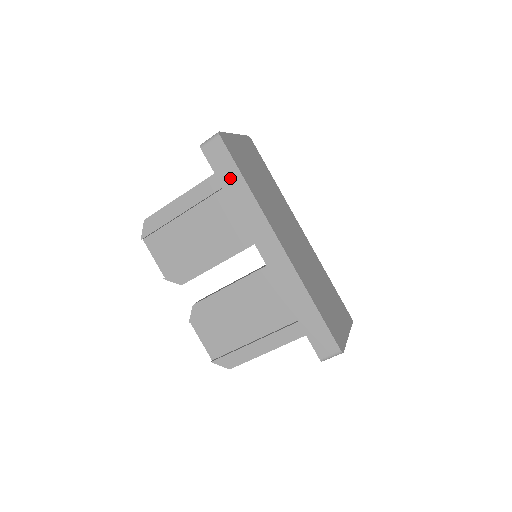
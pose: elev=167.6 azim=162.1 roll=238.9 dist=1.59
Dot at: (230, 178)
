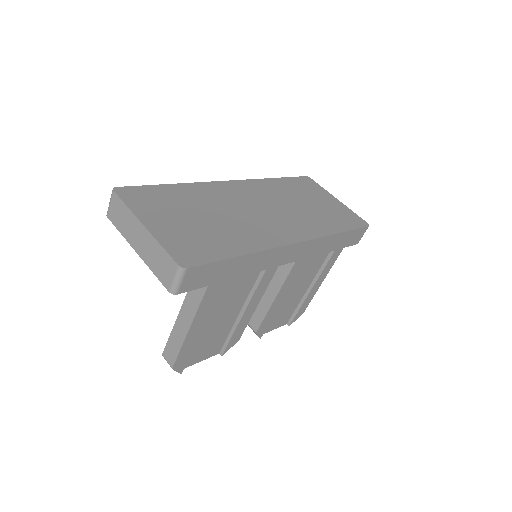
Dot at: (225, 271)
